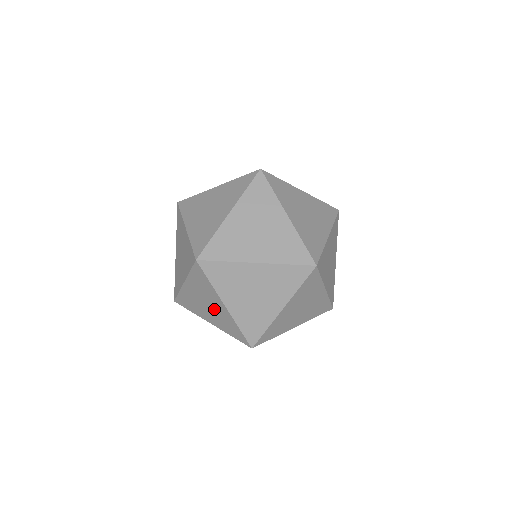
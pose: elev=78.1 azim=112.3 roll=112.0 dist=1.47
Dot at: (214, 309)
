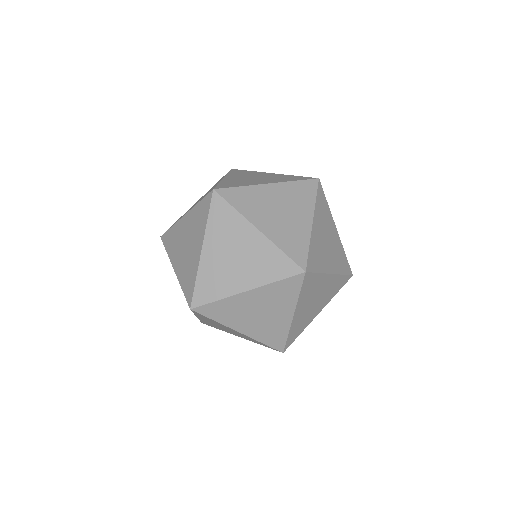
Dot at: occluded
